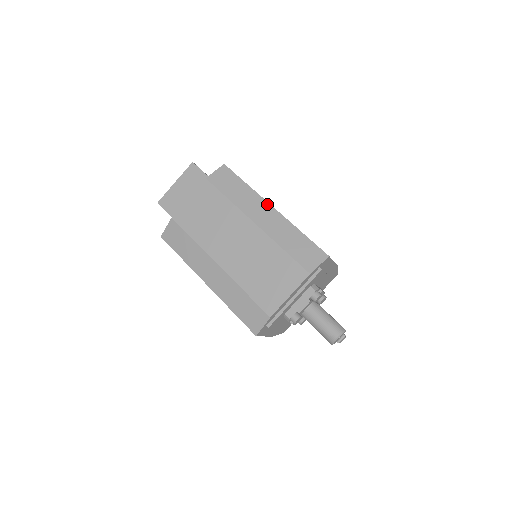
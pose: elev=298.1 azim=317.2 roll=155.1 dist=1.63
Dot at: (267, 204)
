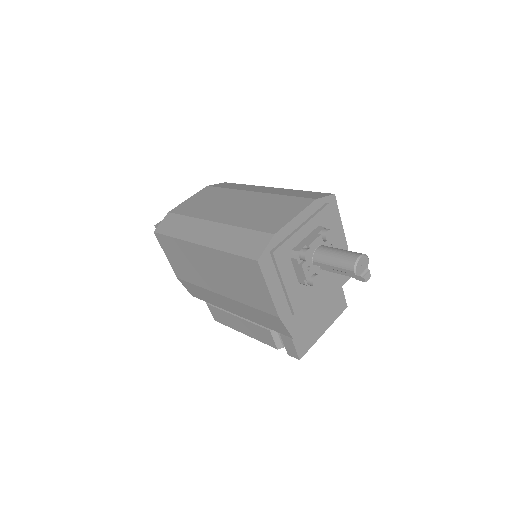
Dot at: (267, 187)
